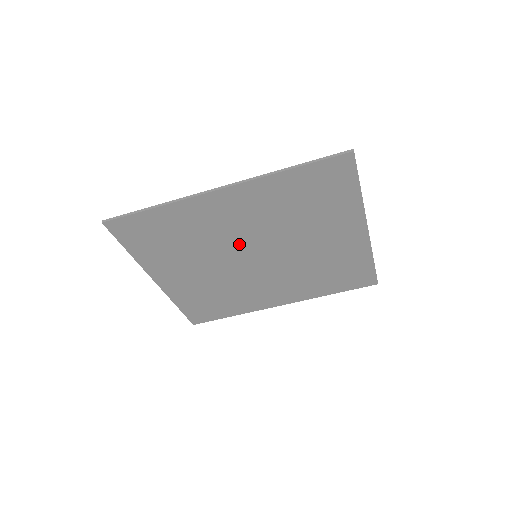
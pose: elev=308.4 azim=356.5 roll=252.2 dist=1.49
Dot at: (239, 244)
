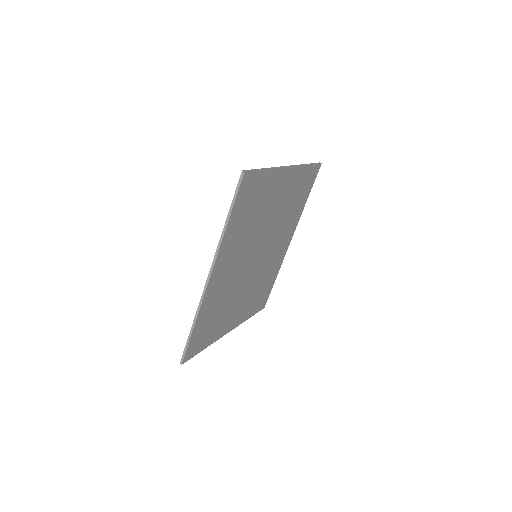
Dot at: (244, 268)
